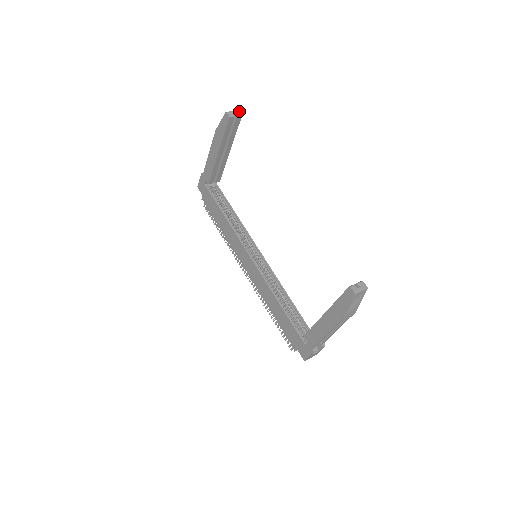
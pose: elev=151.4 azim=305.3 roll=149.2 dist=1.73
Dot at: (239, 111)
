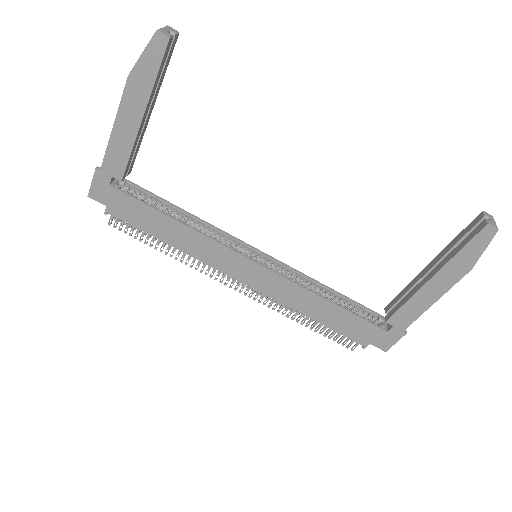
Dot at: (170, 27)
